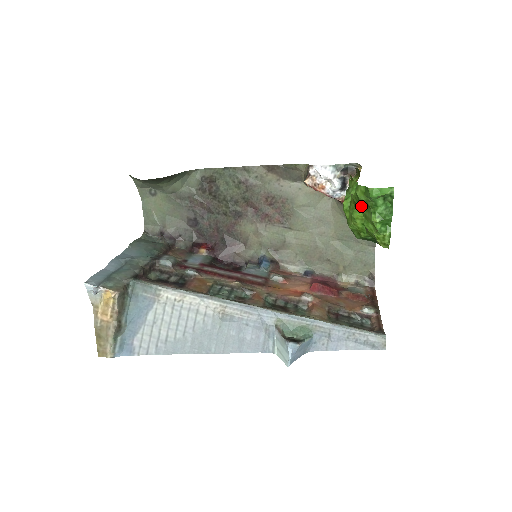
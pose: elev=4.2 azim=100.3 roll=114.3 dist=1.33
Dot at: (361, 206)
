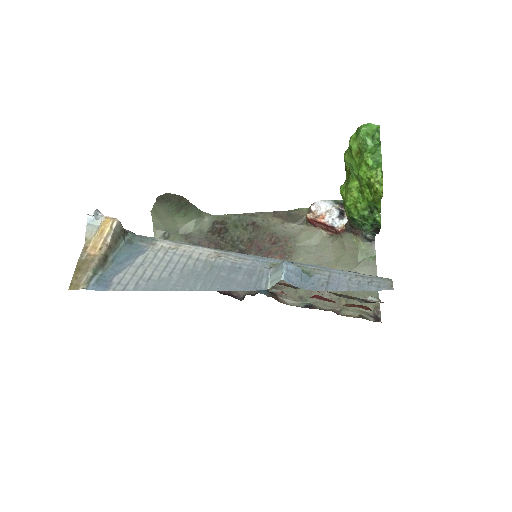
Dot at: (354, 158)
